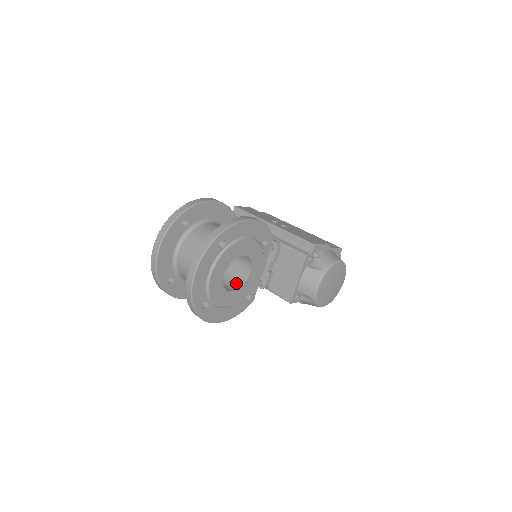
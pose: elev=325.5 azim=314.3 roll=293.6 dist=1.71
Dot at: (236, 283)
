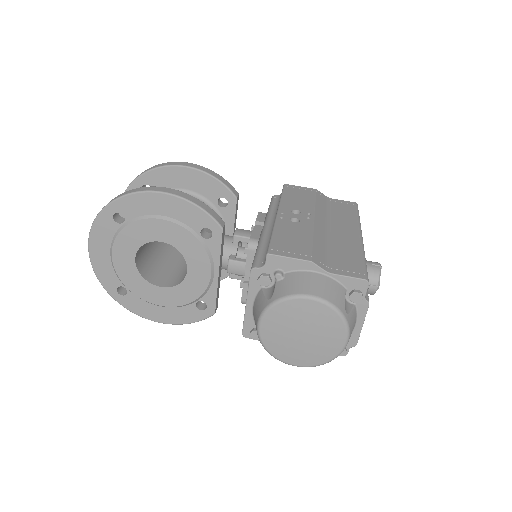
Dot at: (179, 279)
